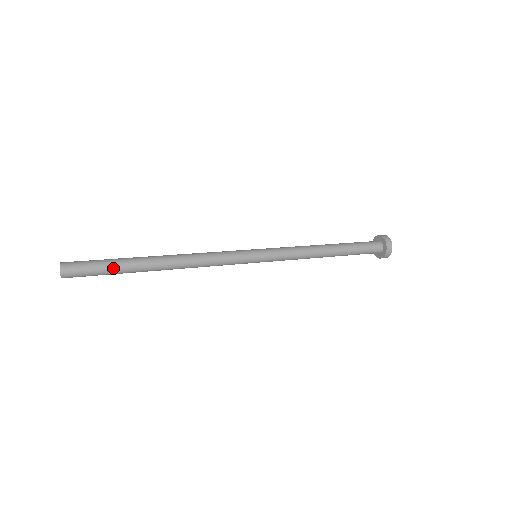
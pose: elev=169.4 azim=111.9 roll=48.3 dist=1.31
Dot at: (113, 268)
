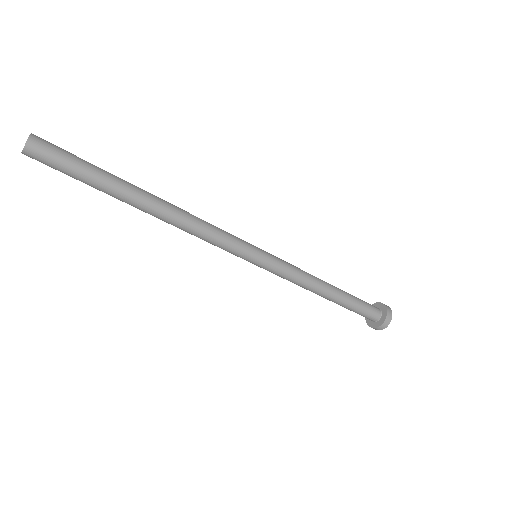
Dot at: (93, 178)
